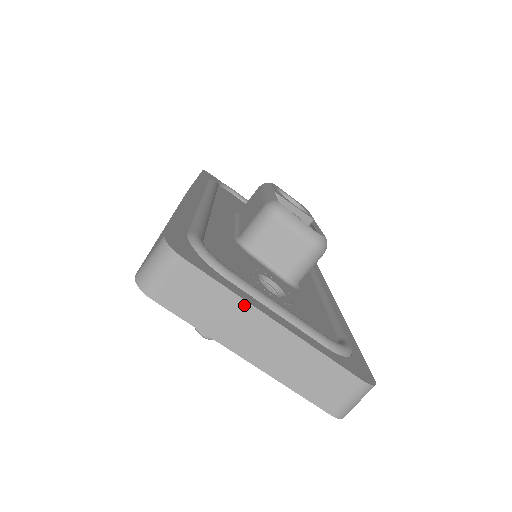
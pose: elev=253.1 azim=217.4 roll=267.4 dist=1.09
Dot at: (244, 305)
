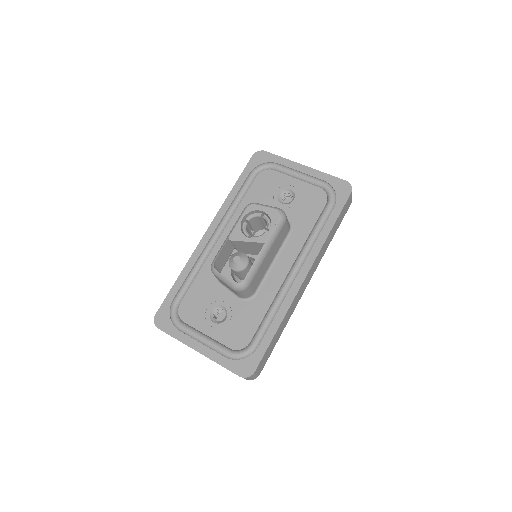
Dot at: occluded
